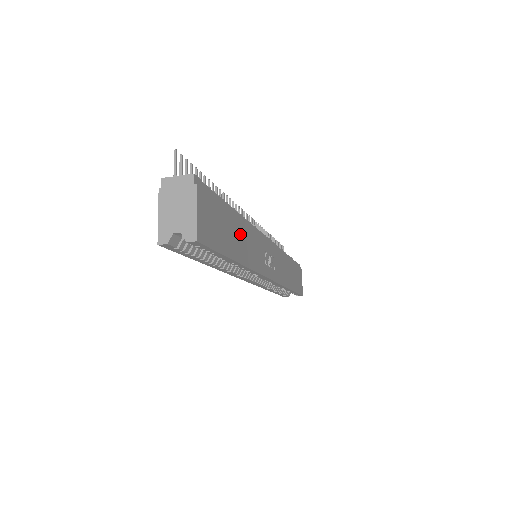
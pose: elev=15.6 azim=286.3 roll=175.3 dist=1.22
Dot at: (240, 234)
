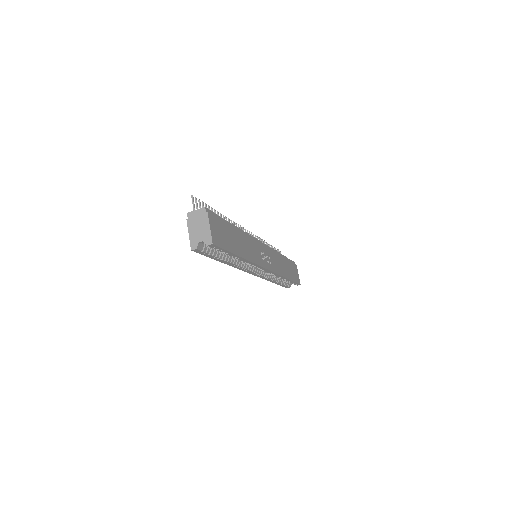
Dot at: (240, 240)
